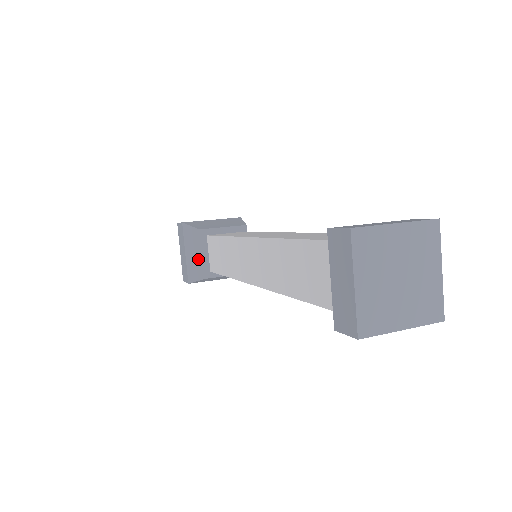
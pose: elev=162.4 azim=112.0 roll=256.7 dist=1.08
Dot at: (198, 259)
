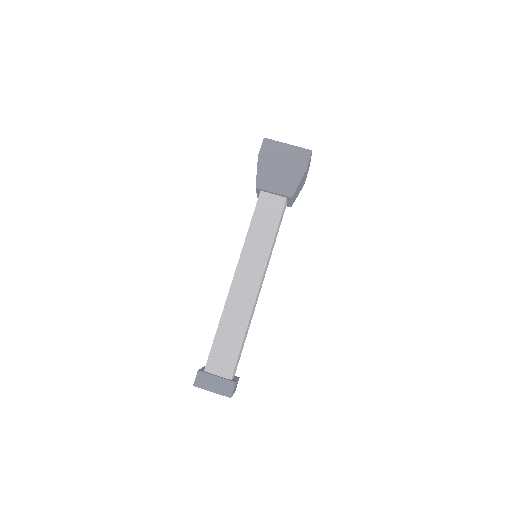
Dot at: occluded
